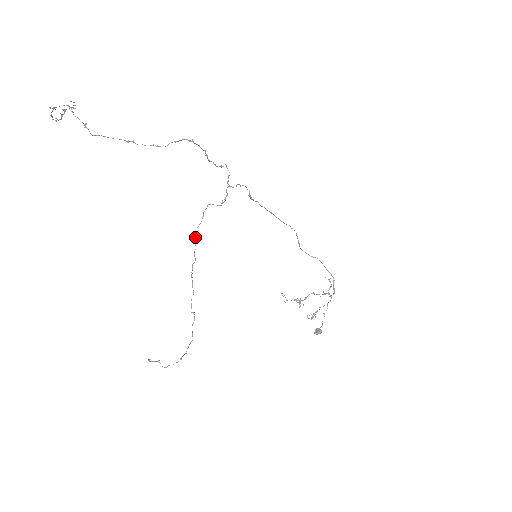
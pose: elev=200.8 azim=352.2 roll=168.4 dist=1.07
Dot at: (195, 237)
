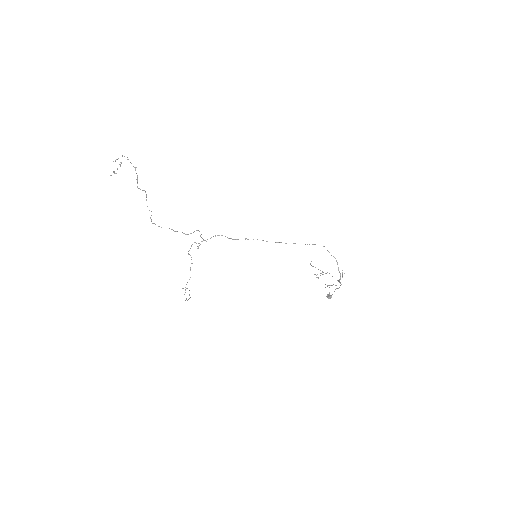
Dot at: (189, 254)
